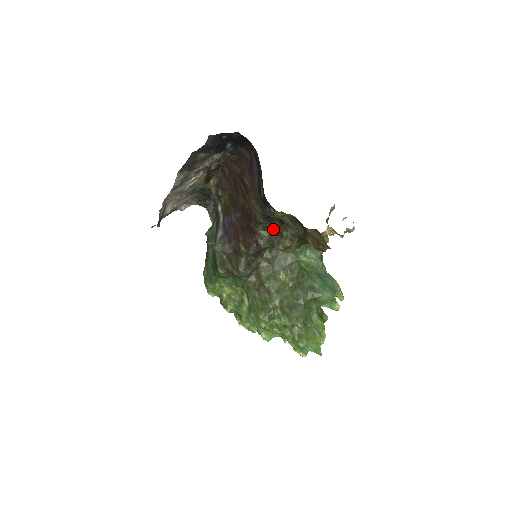
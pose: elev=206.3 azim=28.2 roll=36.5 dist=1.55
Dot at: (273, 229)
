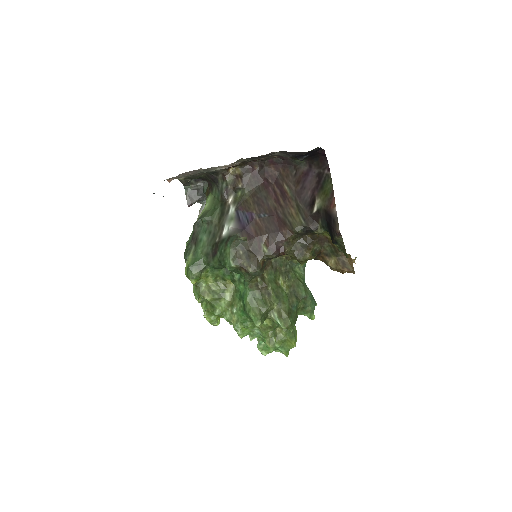
Dot at: (301, 241)
